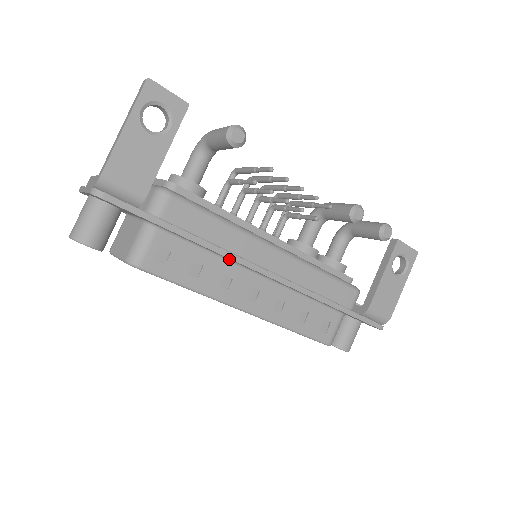
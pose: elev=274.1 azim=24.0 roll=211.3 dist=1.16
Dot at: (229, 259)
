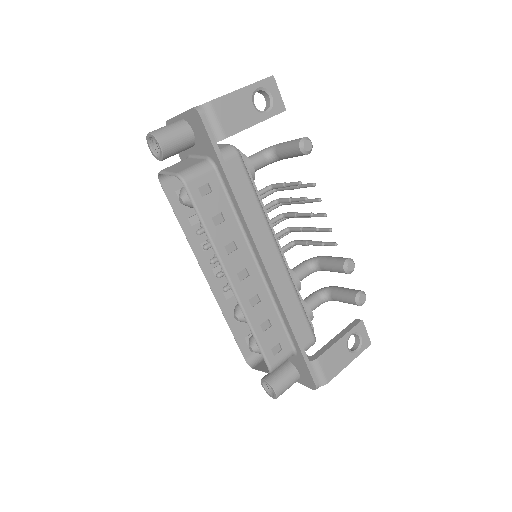
Dot at: (245, 231)
